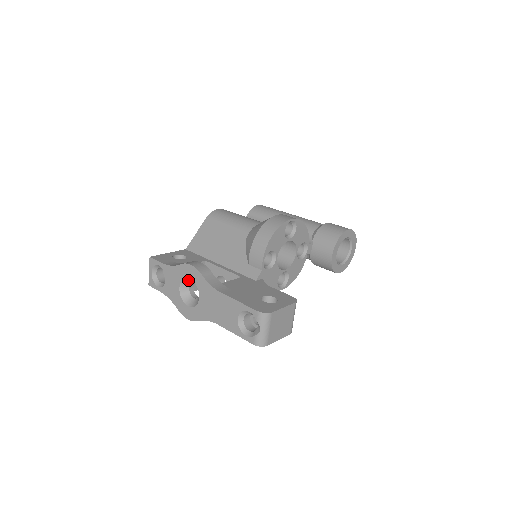
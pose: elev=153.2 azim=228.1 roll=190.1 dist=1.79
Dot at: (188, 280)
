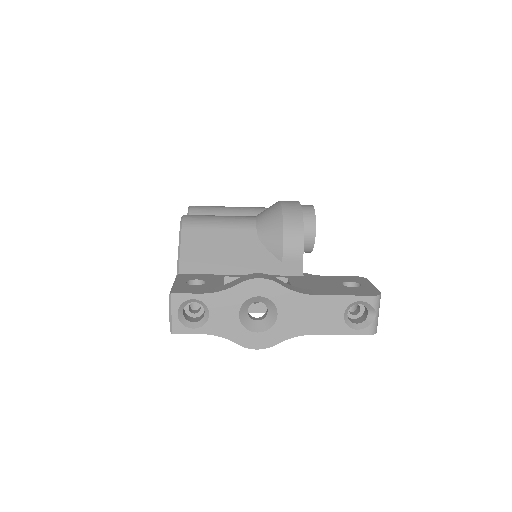
Dot at: (251, 300)
